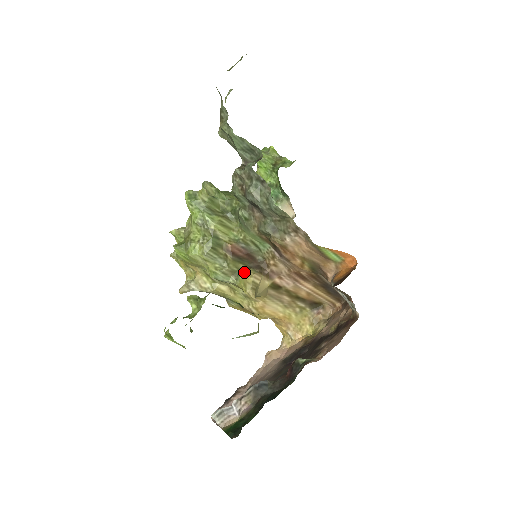
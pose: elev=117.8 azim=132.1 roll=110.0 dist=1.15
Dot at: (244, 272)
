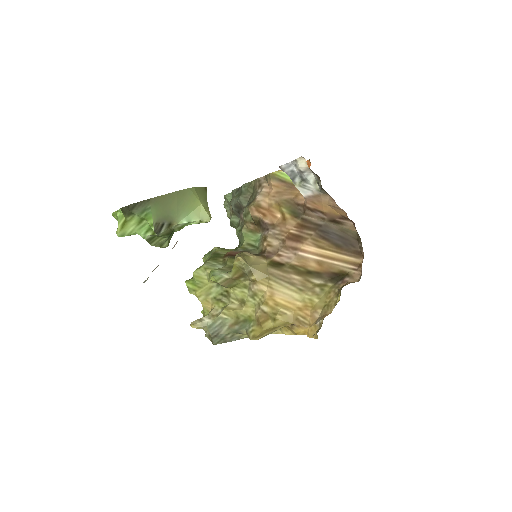
Dot at: occluded
